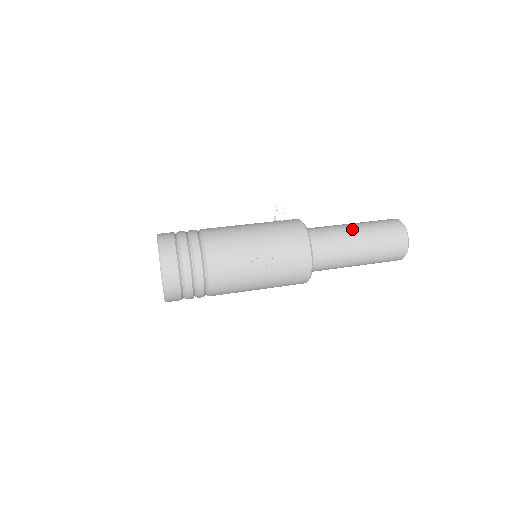
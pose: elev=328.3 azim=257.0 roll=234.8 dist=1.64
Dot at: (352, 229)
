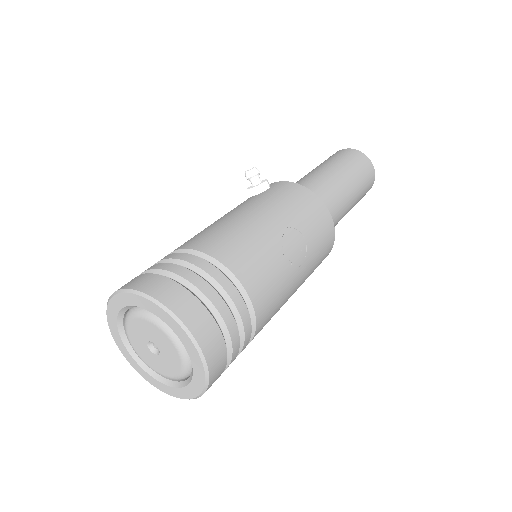
Dot at: (332, 174)
